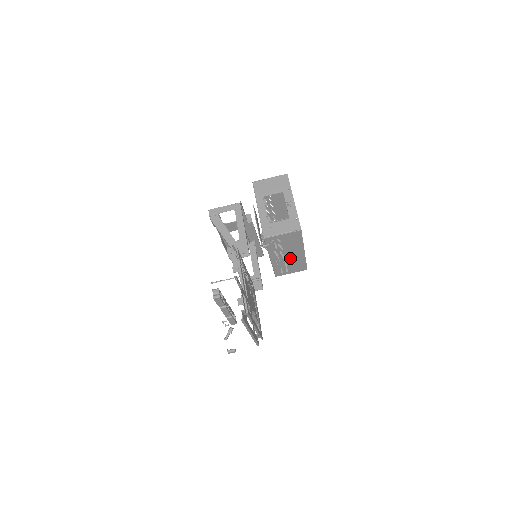
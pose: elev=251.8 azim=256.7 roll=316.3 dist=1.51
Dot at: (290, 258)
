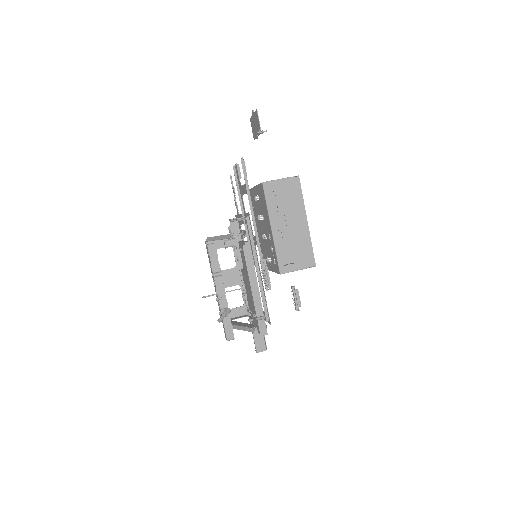
Dot at: (293, 233)
